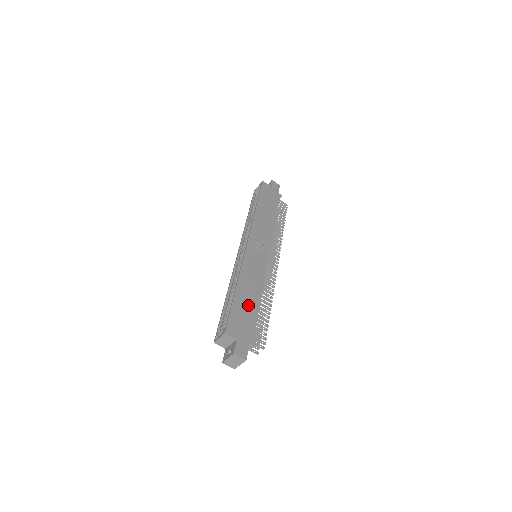
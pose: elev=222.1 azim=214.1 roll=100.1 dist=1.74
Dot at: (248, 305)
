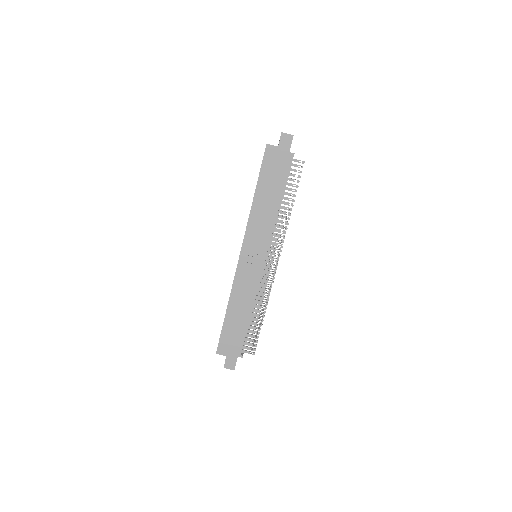
Dot at: (238, 323)
